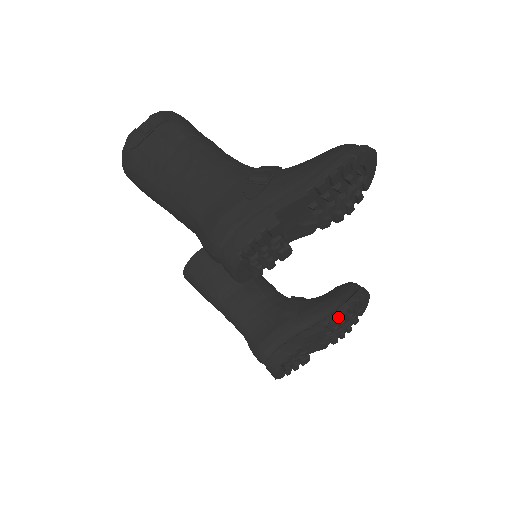
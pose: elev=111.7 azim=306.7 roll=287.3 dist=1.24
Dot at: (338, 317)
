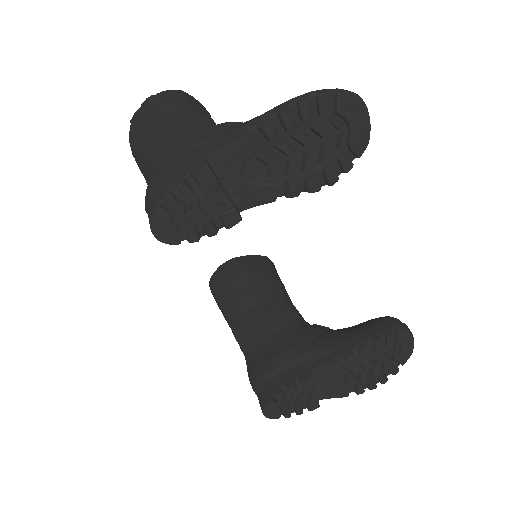
Dot at: (357, 352)
